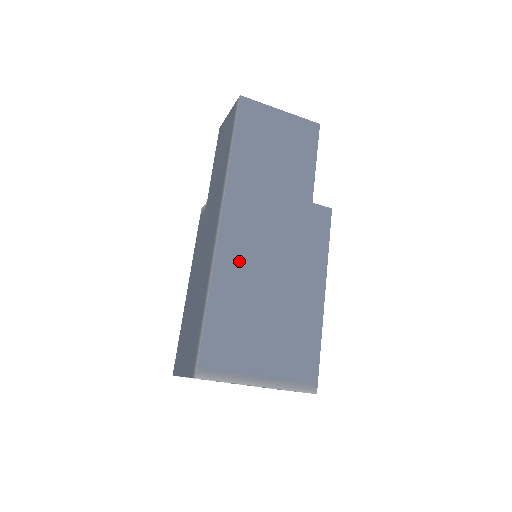
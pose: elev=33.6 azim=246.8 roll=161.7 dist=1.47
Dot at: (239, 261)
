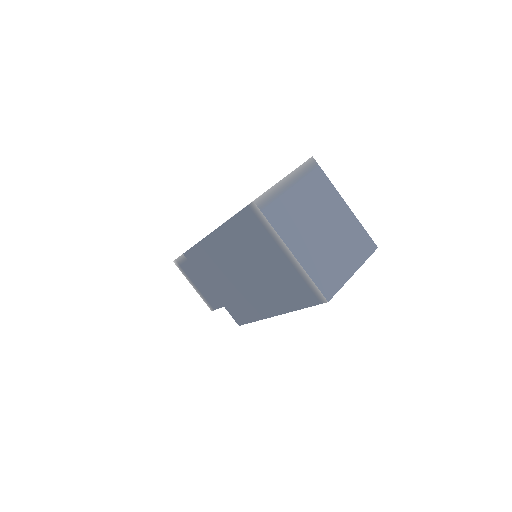
Dot at: occluded
